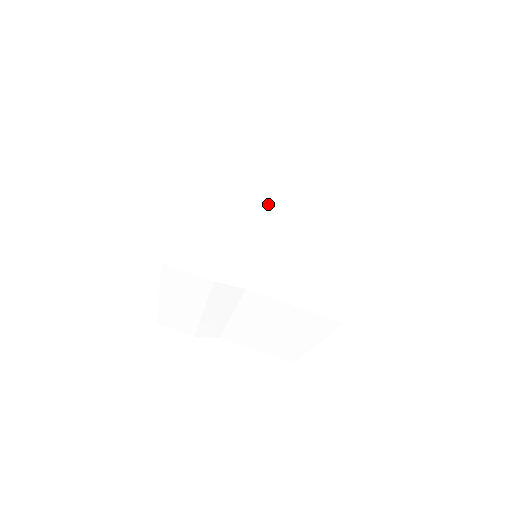
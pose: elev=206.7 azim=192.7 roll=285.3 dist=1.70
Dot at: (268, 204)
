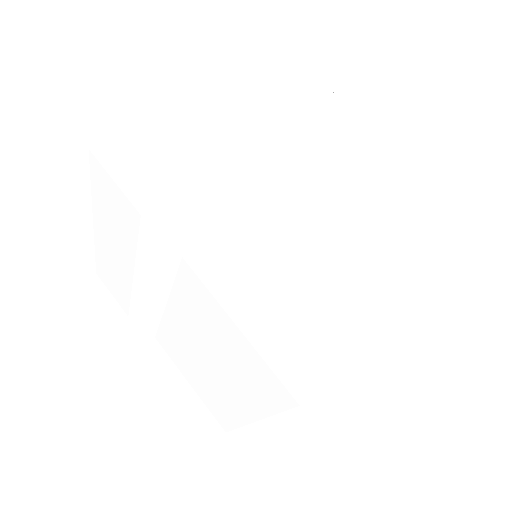
Dot at: (300, 177)
